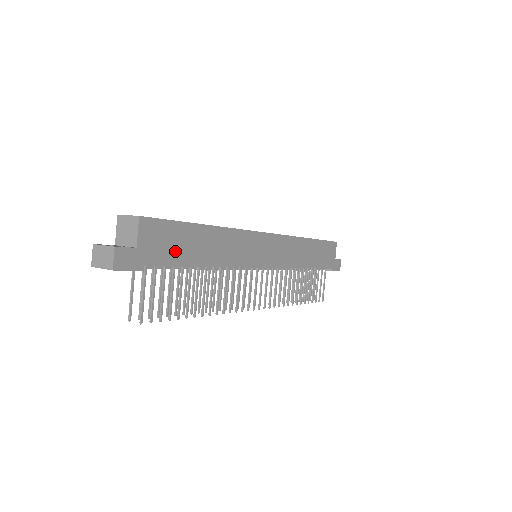
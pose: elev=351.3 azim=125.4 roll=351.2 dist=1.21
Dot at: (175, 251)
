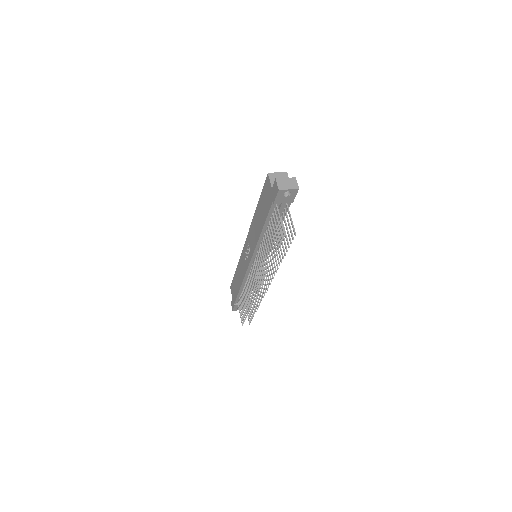
Dot at: occluded
